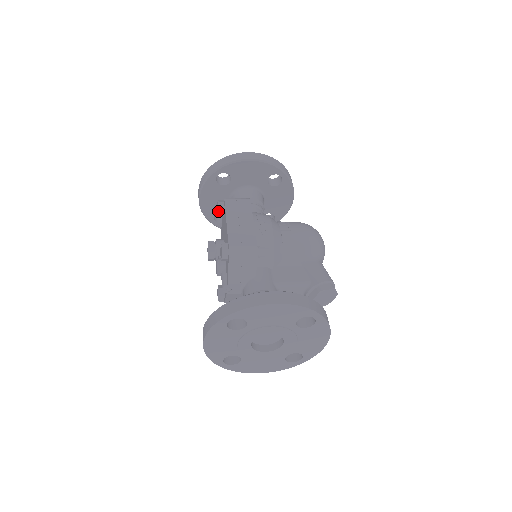
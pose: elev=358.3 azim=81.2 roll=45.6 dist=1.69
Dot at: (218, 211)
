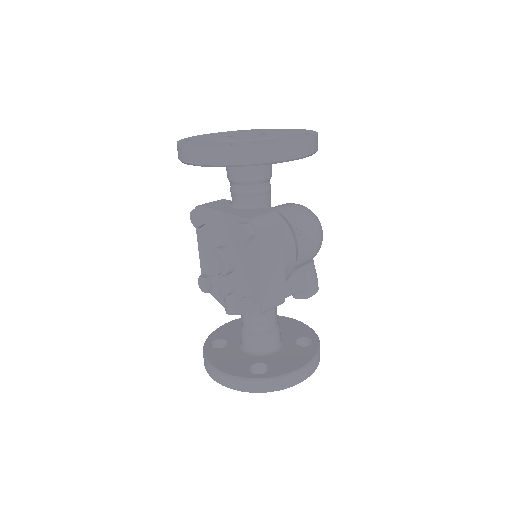
Dot at: occluded
